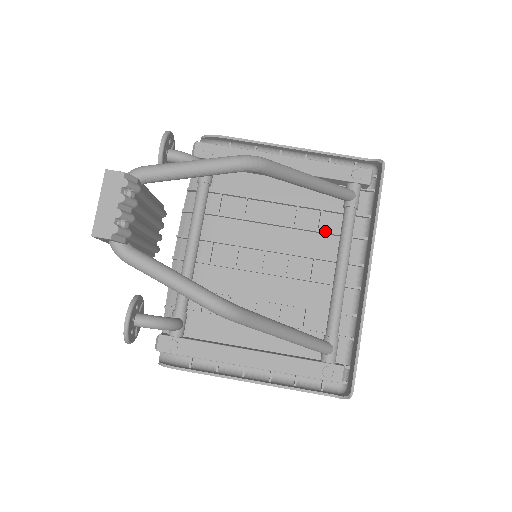
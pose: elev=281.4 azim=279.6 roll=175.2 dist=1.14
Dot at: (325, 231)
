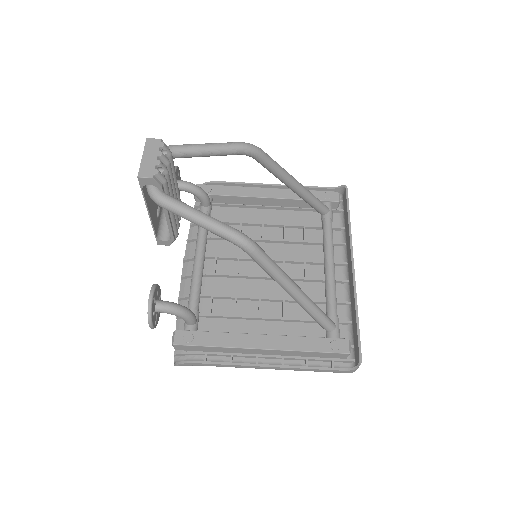
Dot at: (310, 241)
